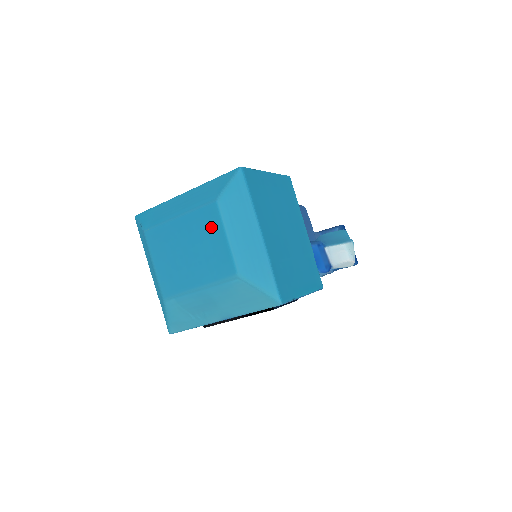
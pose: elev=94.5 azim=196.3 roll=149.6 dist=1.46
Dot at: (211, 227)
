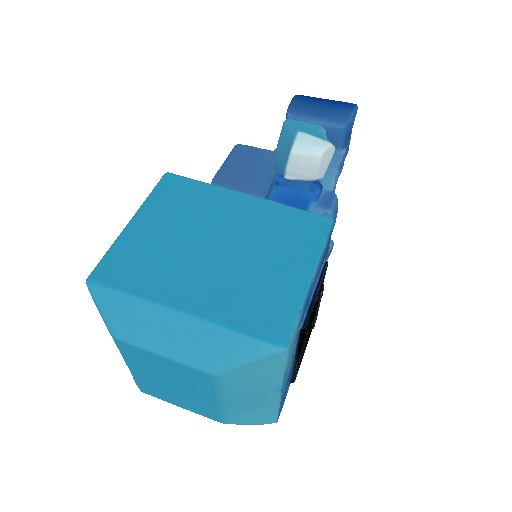
Dot at: (146, 359)
